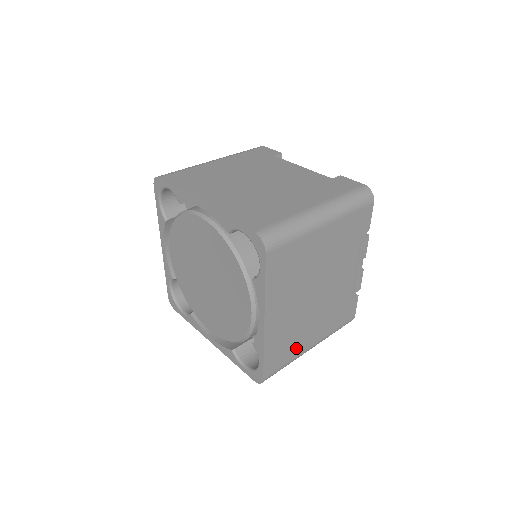
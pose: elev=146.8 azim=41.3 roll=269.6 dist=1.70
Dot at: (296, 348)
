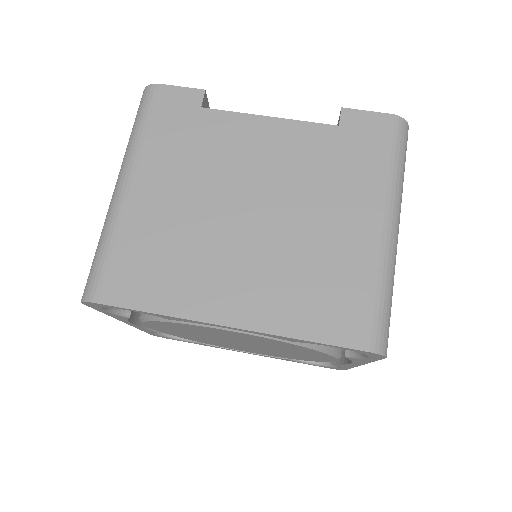
Dot at: occluded
